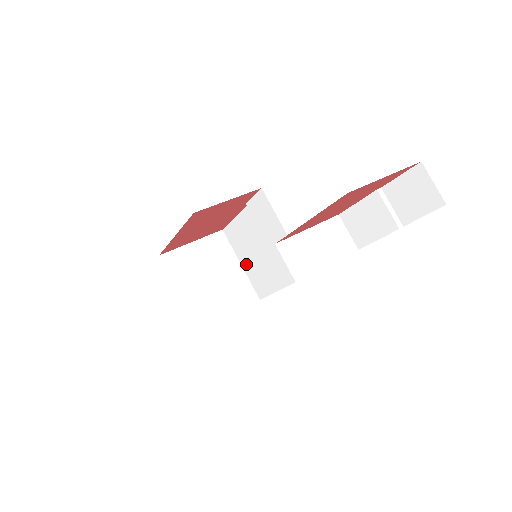
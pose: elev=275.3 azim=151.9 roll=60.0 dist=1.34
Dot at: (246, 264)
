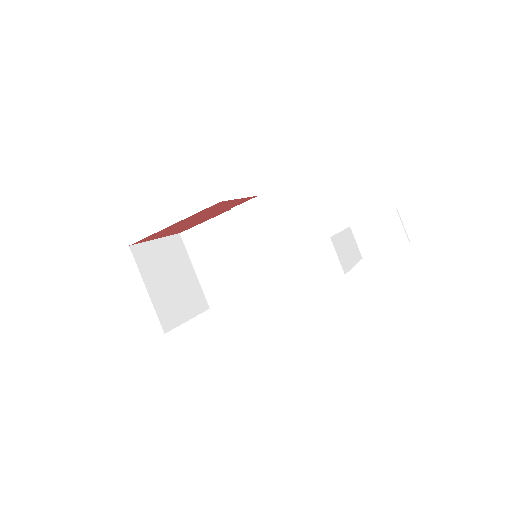
Dot at: (203, 270)
